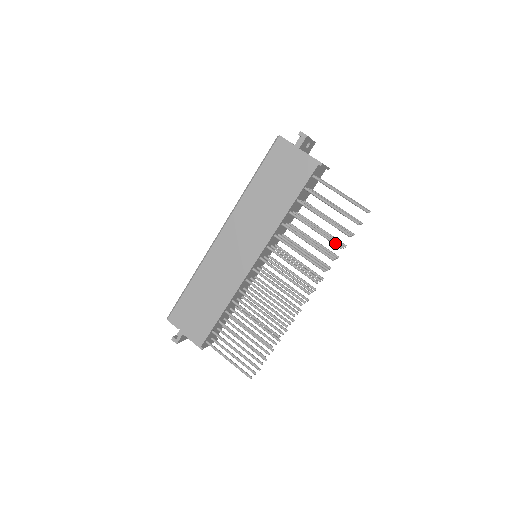
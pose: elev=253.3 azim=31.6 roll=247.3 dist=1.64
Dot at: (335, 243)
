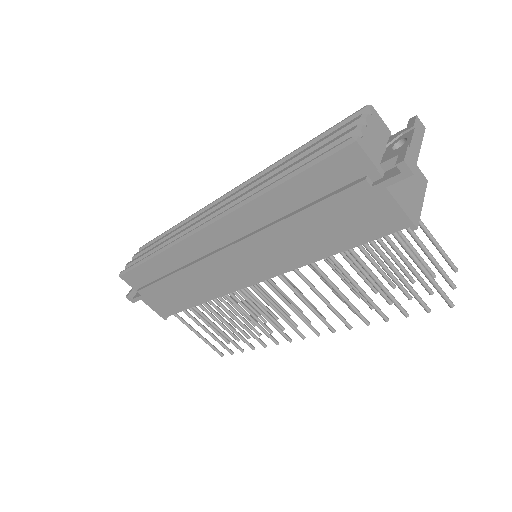
Dot at: (380, 313)
